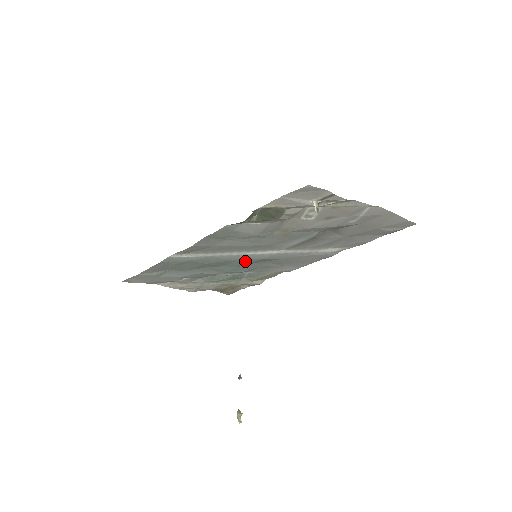
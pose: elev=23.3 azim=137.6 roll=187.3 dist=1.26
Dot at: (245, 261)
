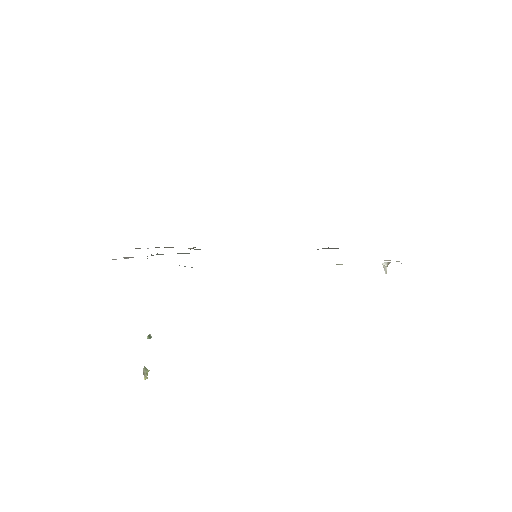
Dot at: occluded
